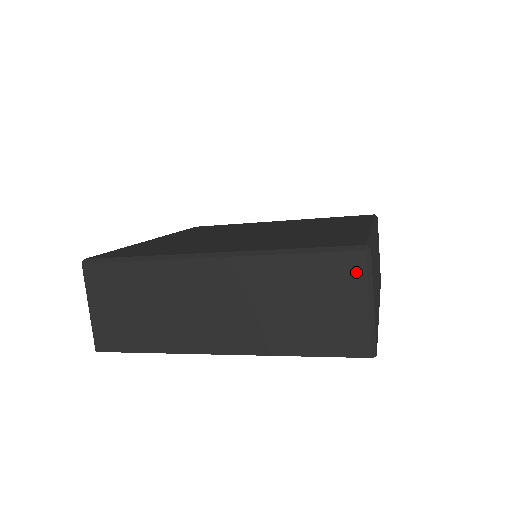
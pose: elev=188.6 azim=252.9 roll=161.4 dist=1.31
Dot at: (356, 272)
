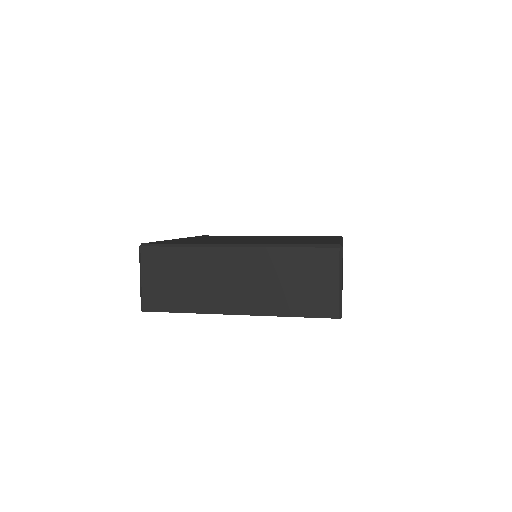
Dot at: (332, 261)
